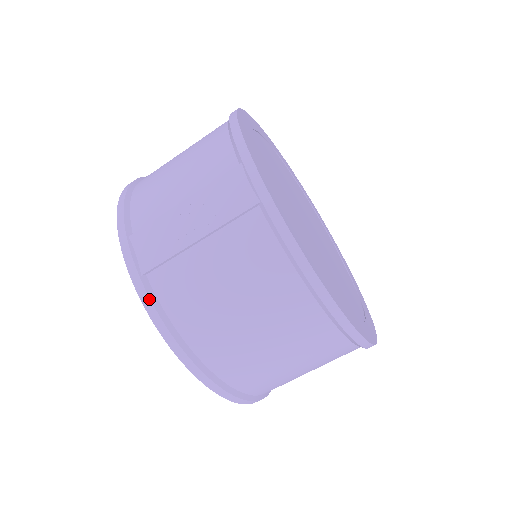
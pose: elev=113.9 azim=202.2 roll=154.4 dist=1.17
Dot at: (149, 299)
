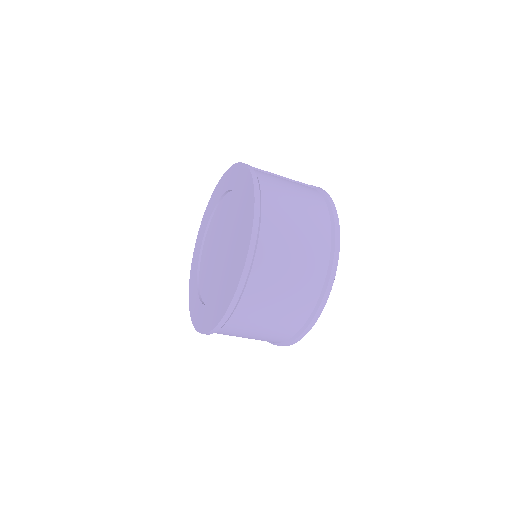
Dot at: (252, 168)
